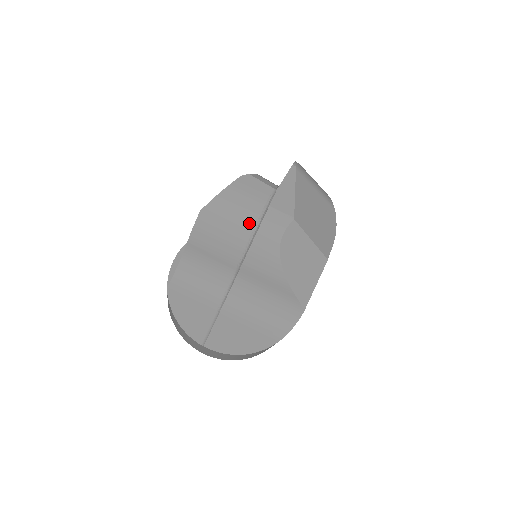
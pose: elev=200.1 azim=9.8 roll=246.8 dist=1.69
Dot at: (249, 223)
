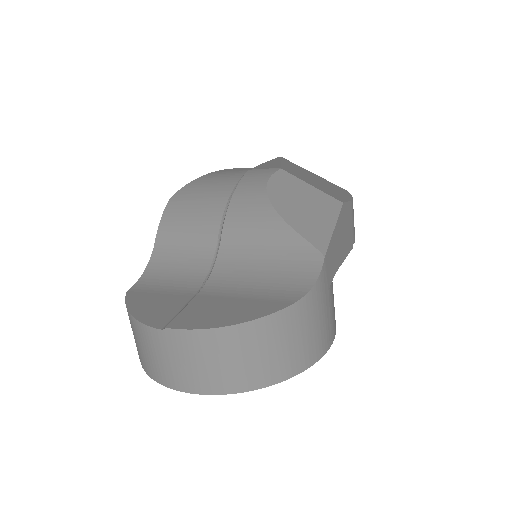
Dot at: (227, 188)
